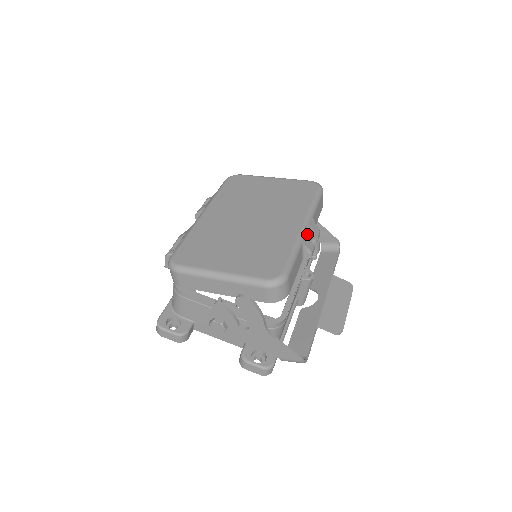
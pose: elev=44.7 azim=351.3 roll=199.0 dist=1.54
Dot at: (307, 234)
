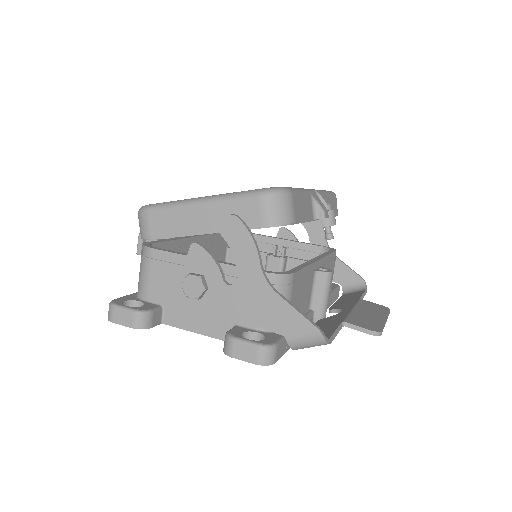
Dot at: occluded
